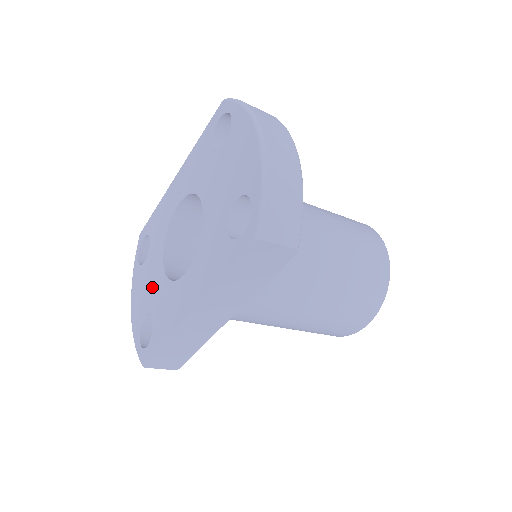
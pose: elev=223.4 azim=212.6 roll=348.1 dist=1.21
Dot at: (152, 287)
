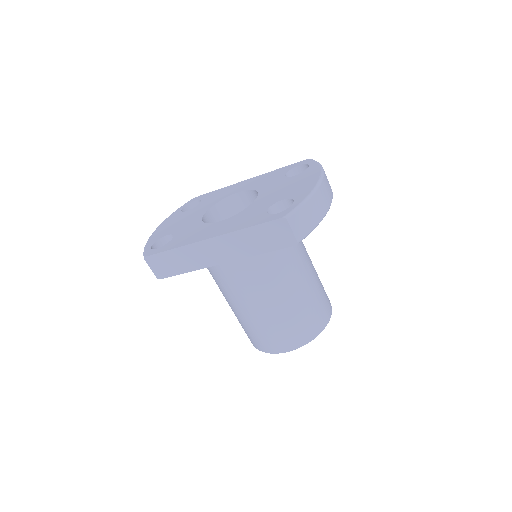
Dot at: (185, 223)
